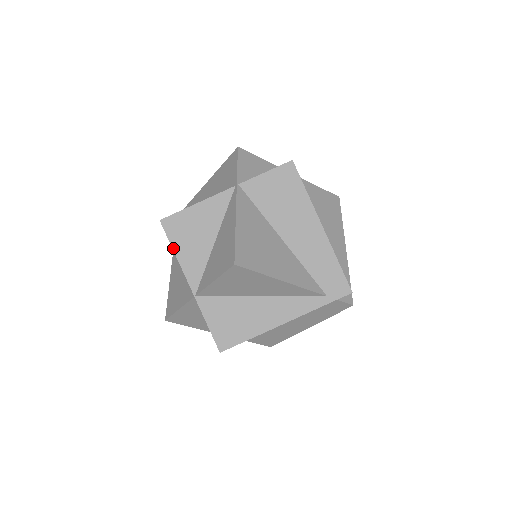
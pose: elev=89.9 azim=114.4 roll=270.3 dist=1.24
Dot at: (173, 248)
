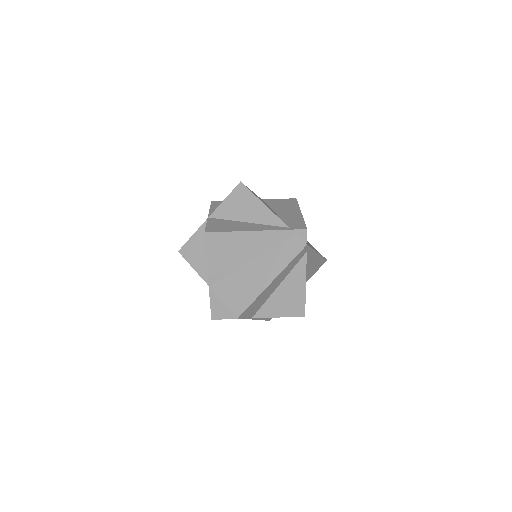
Dot at: (211, 207)
